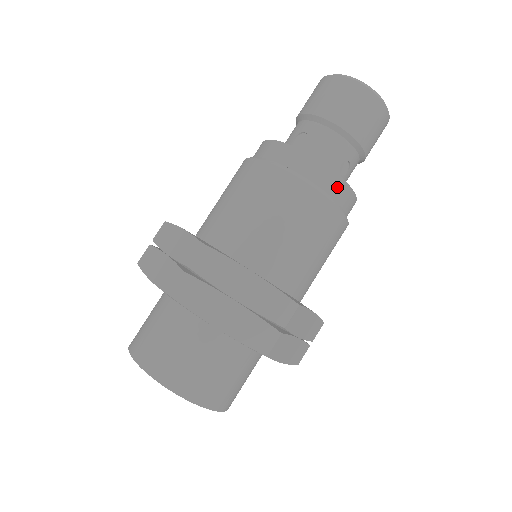
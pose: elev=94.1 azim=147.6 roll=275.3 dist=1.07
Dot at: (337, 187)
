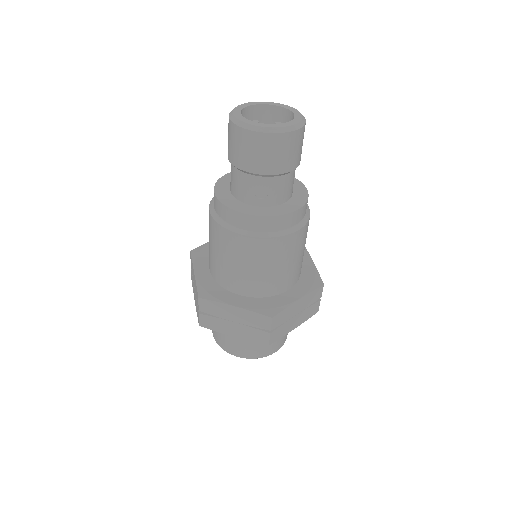
Dot at: (306, 208)
